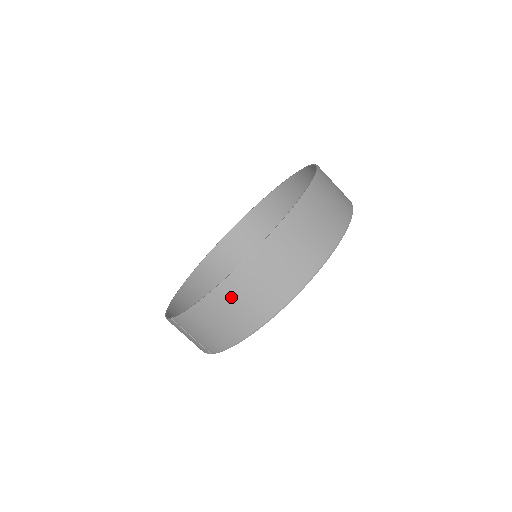
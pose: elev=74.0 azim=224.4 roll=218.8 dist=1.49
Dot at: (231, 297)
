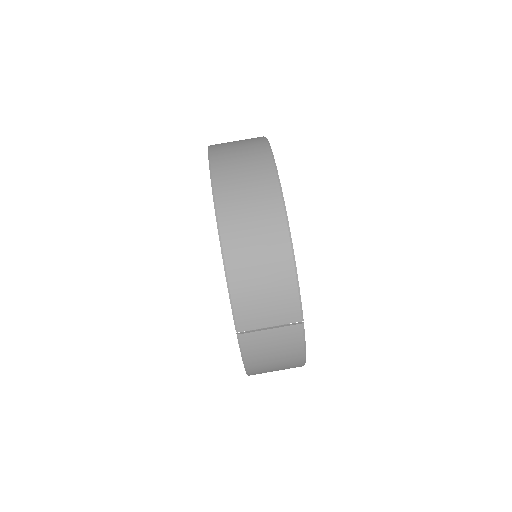
Dot at: (238, 230)
